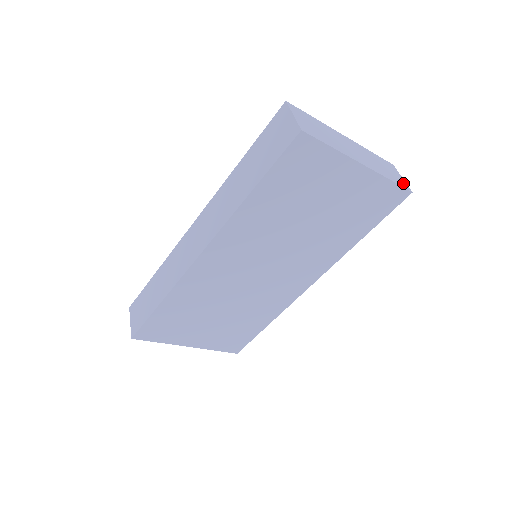
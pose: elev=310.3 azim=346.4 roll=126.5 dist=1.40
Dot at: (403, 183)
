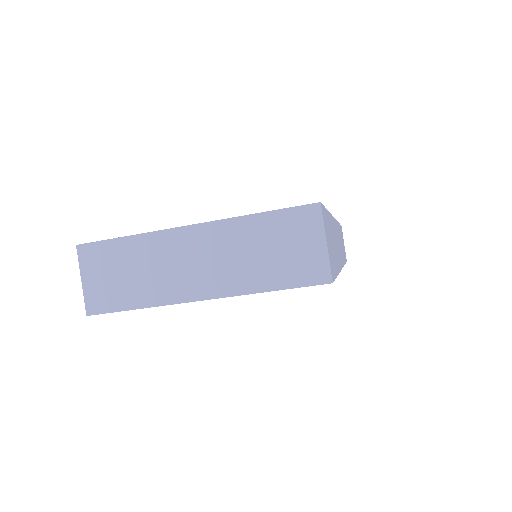
Dot at: (314, 268)
